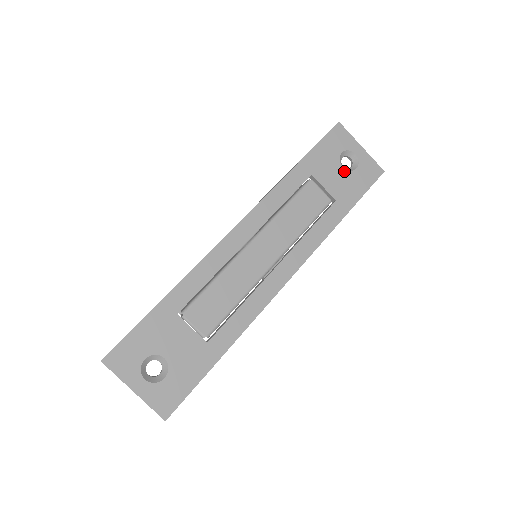
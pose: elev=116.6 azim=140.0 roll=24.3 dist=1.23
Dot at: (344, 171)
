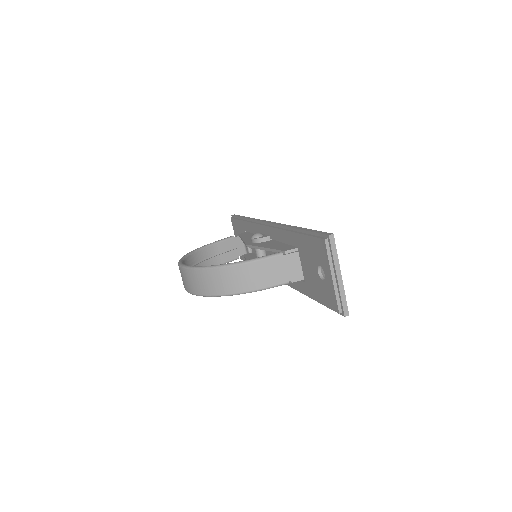
Dot at: occluded
